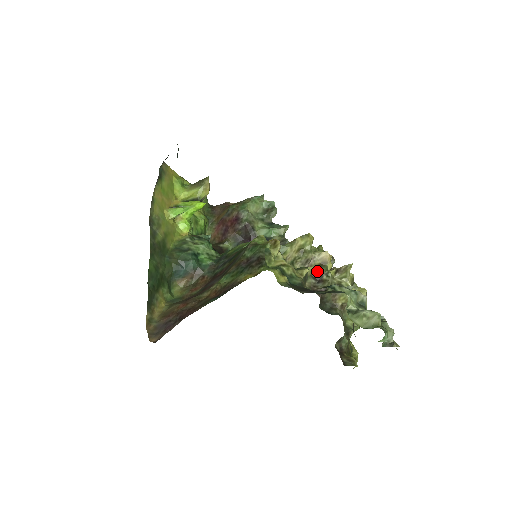
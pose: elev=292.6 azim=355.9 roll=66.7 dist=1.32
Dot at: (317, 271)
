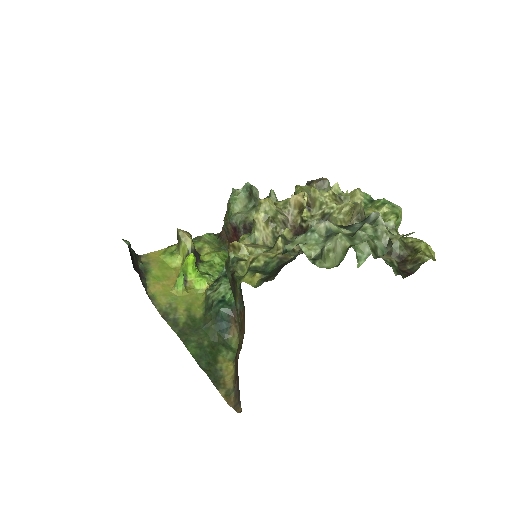
Dot at: occluded
